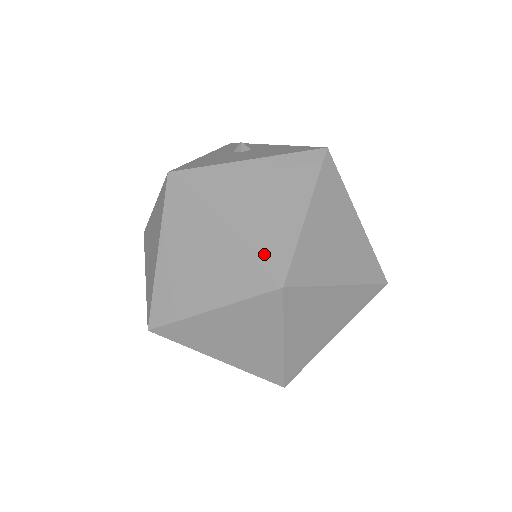
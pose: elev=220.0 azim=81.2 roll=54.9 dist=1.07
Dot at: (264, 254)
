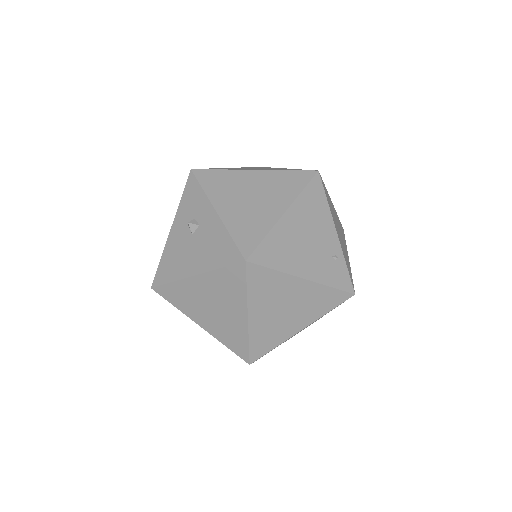
Dot at: (231, 345)
